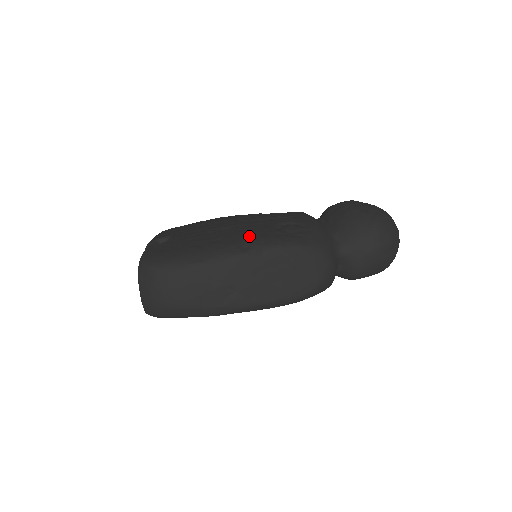
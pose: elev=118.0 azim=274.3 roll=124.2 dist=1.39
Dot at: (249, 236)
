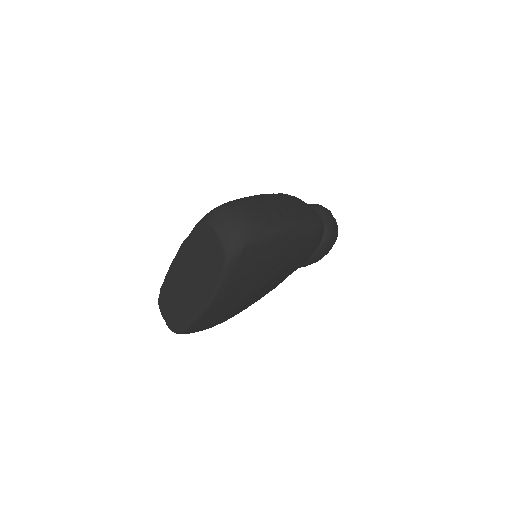
Dot at: occluded
